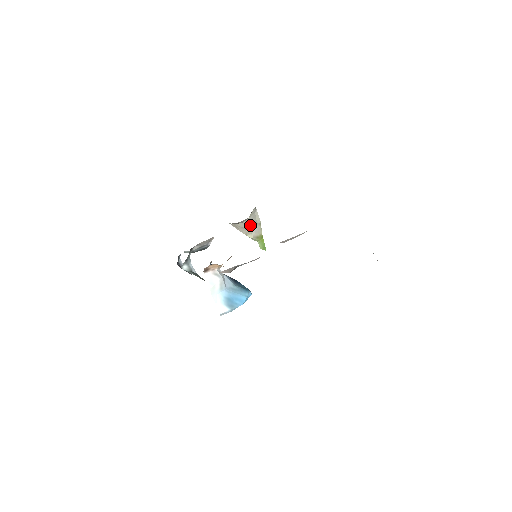
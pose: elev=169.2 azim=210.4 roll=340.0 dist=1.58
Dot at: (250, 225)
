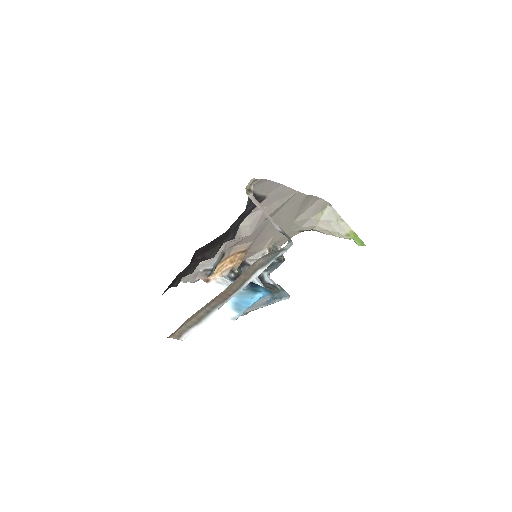
Dot at: (330, 225)
